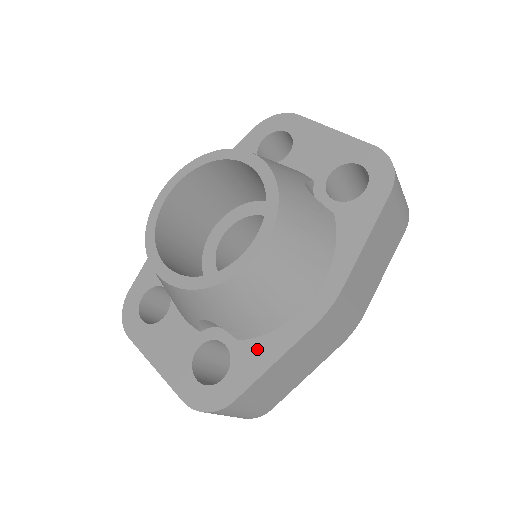
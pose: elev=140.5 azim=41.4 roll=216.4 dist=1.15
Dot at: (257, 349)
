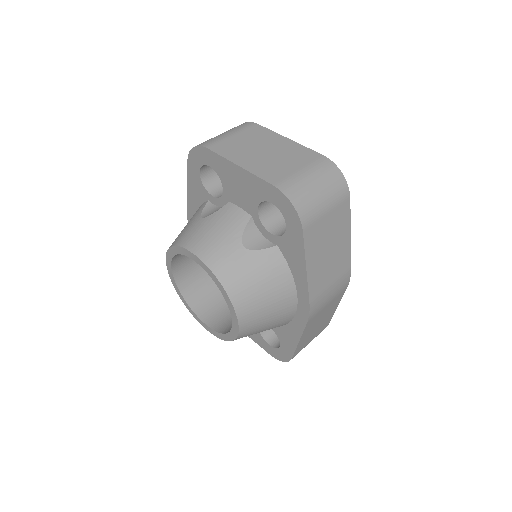
Dot at: (286, 333)
